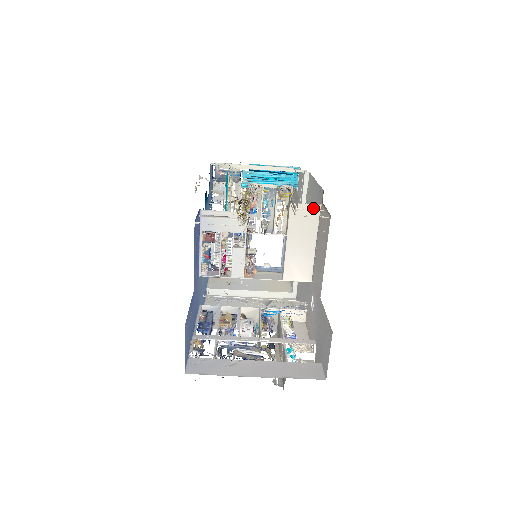
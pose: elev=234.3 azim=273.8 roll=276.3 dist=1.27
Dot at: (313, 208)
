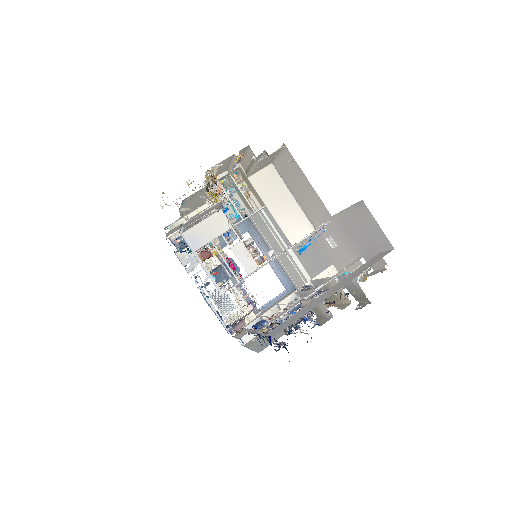
Dot at: (268, 170)
